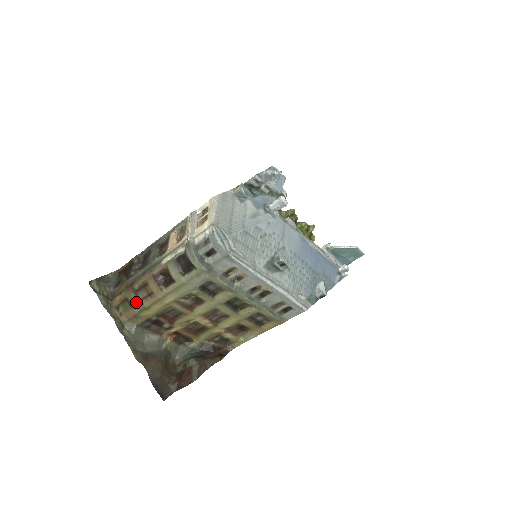
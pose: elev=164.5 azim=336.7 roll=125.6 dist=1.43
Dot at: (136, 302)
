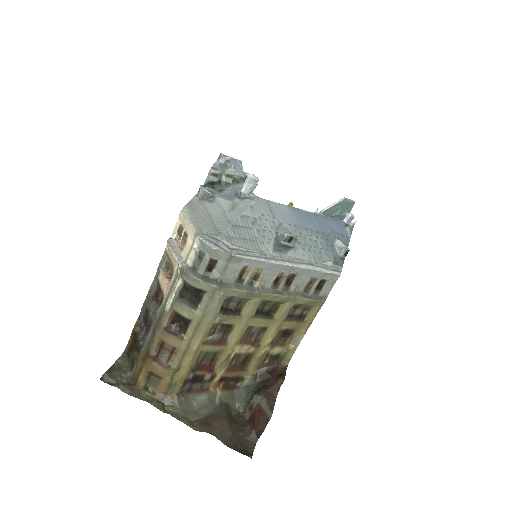
Dot at: (162, 369)
